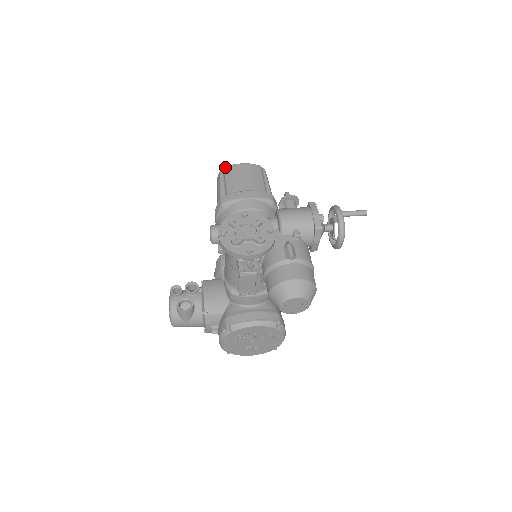
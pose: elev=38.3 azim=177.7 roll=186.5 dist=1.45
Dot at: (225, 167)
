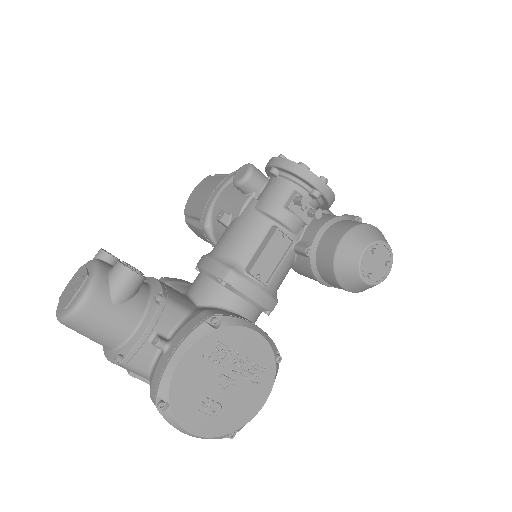
Dot at: (217, 174)
